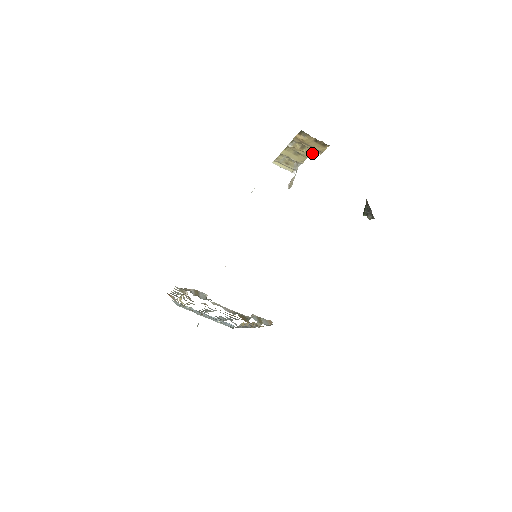
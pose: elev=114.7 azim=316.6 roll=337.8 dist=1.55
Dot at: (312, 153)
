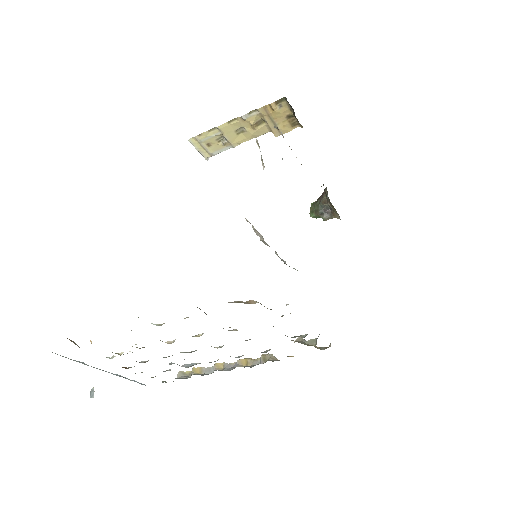
Dot at: (263, 134)
